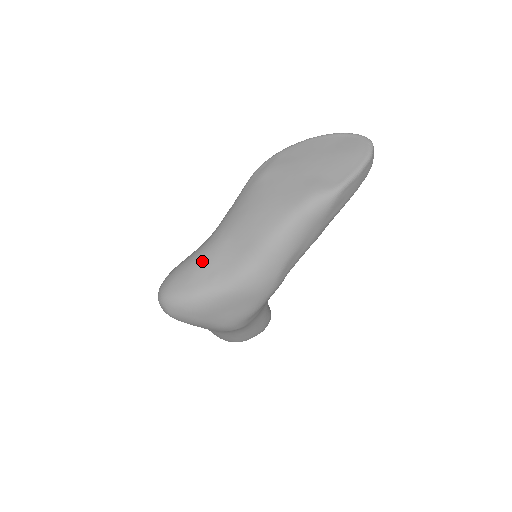
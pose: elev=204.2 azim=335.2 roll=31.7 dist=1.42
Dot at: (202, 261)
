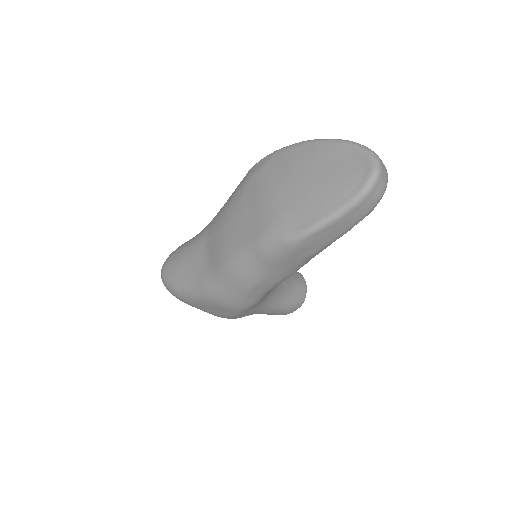
Dot at: (186, 255)
